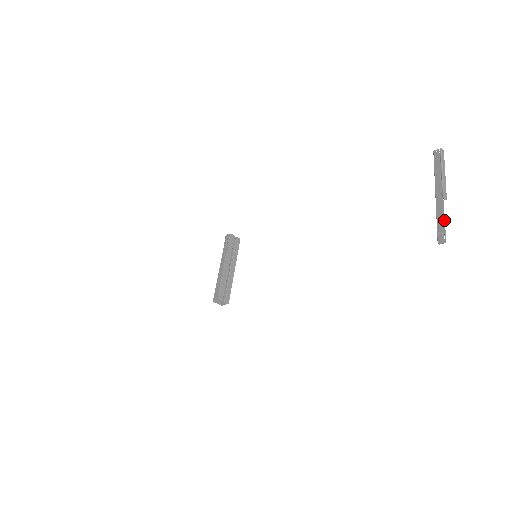
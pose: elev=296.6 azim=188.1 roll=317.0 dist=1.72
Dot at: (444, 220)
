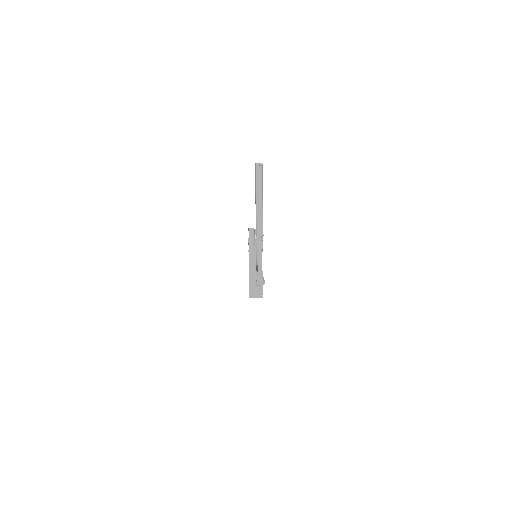
Dot at: (261, 265)
